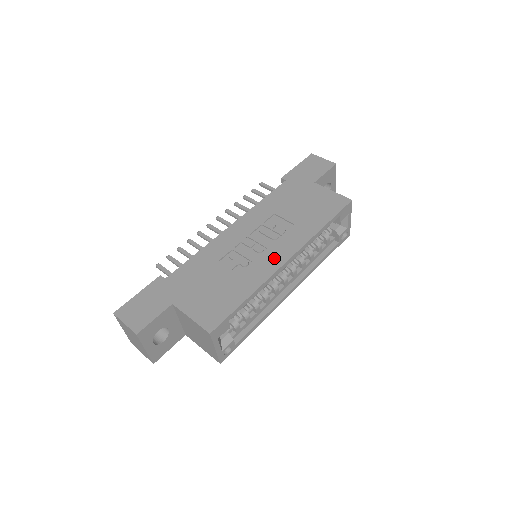
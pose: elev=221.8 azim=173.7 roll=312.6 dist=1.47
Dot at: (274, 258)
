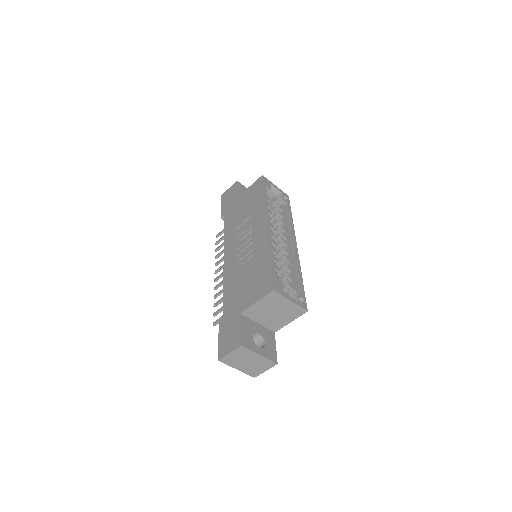
Dot at: (260, 234)
